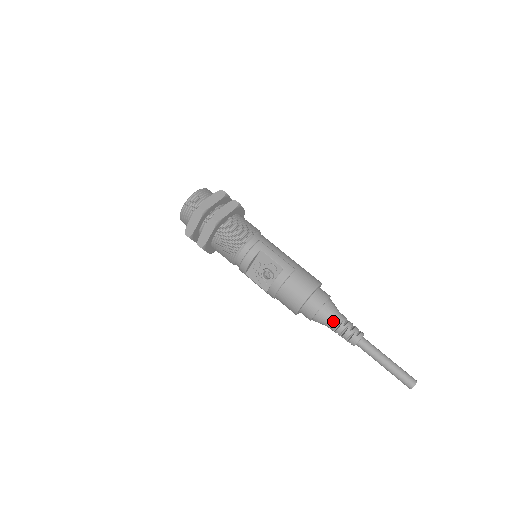
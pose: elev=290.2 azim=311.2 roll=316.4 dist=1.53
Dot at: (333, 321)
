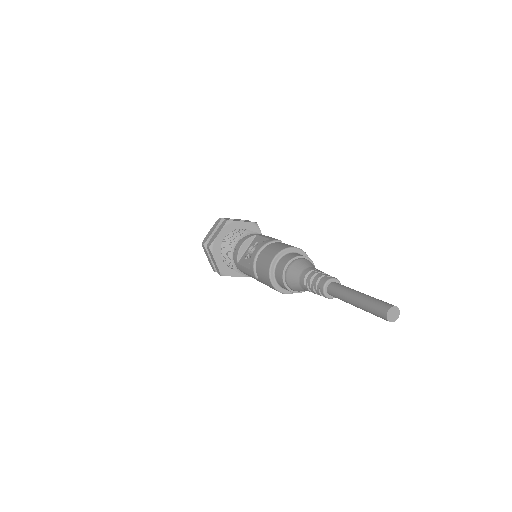
Dot at: (305, 270)
